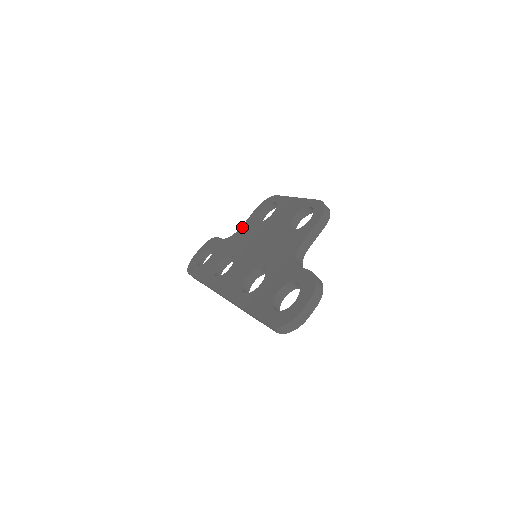
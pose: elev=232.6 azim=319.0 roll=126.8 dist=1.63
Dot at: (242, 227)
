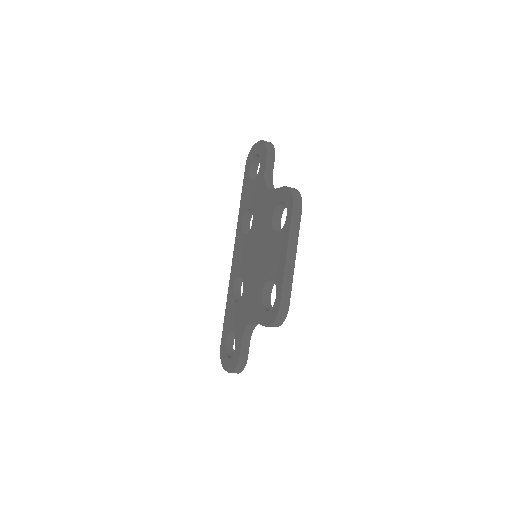
Dot at: (270, 193)
